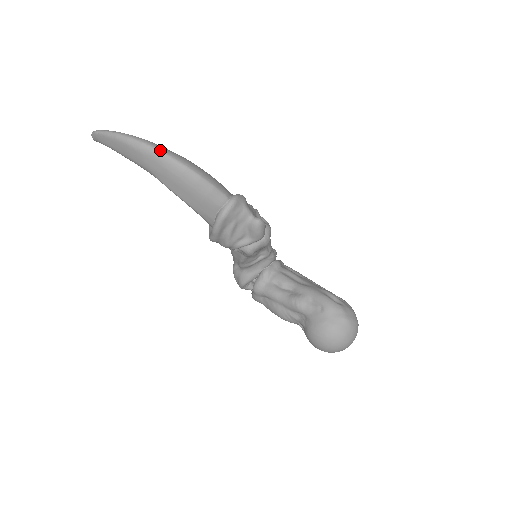
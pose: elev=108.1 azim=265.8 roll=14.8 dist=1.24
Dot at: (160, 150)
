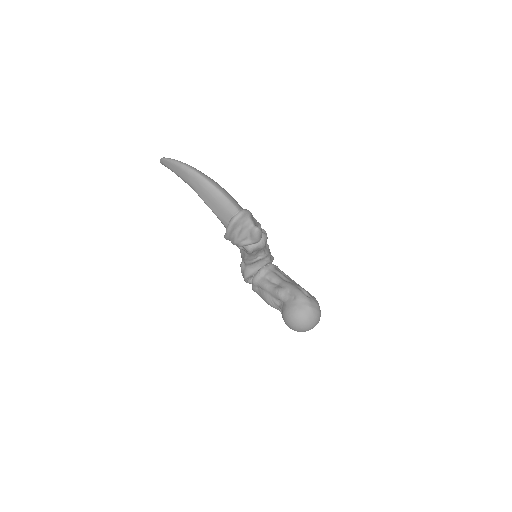
Dot at: (200, 174)
